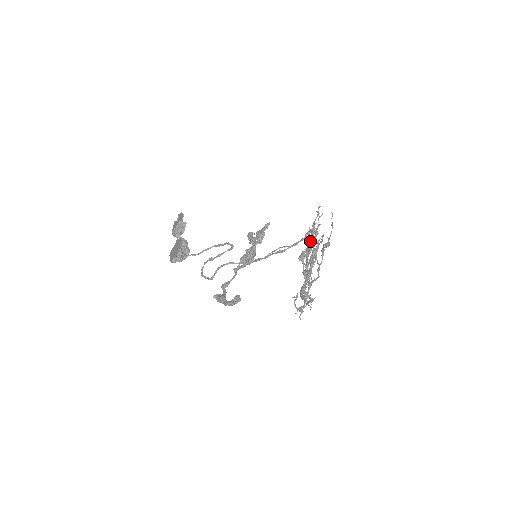
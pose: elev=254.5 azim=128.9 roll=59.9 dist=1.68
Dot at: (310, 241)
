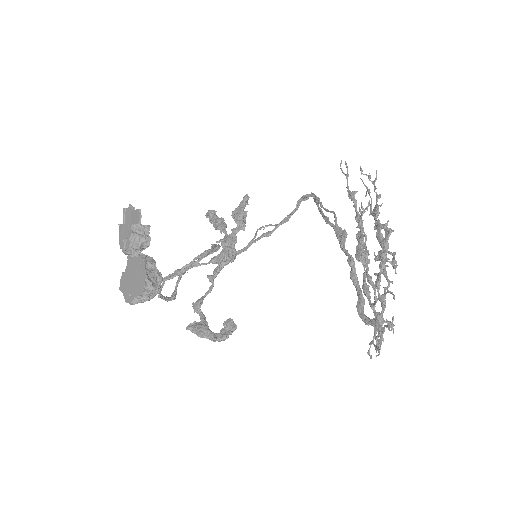
Dot at: occluded
